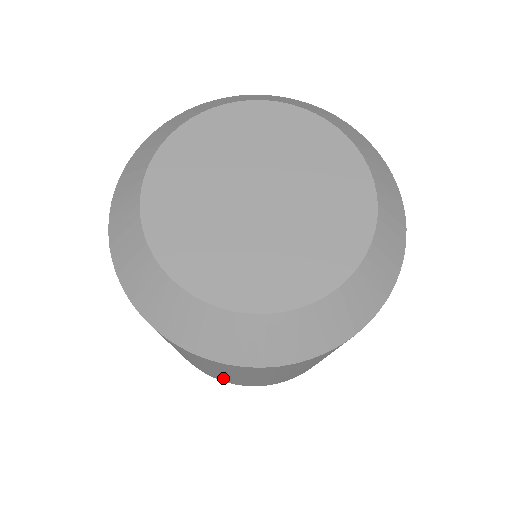
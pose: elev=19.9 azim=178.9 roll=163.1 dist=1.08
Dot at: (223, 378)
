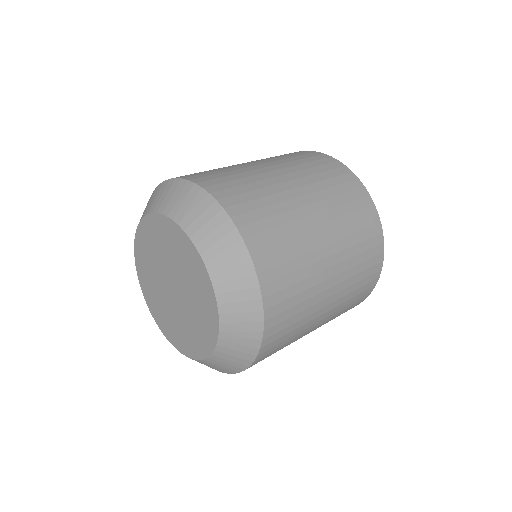
Dot at: occluded
